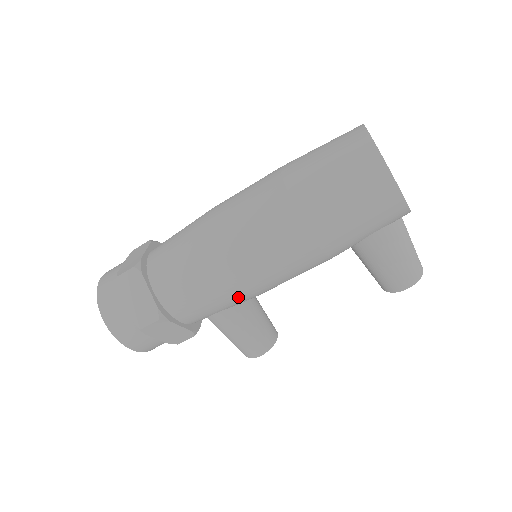
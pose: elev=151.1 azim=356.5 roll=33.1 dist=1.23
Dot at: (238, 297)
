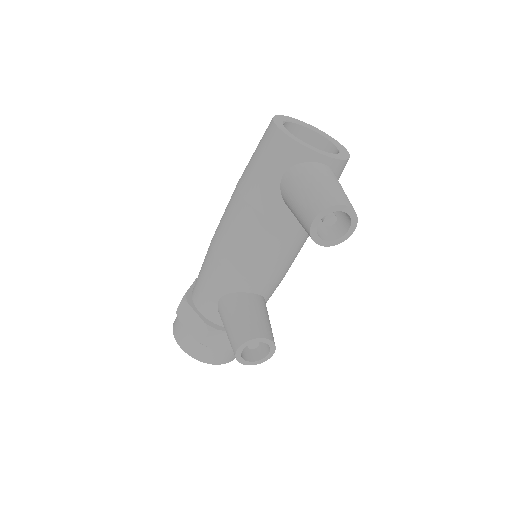
Dot at: (218, 272)
